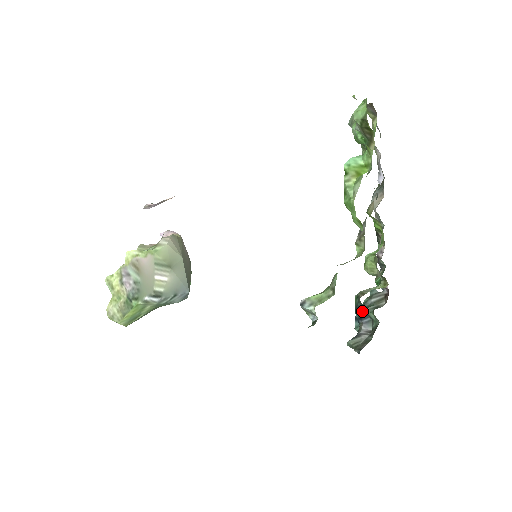
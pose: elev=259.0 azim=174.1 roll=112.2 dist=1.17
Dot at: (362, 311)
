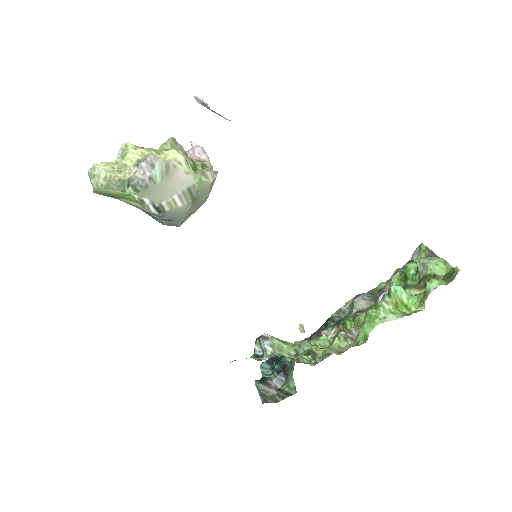
Dot at: (286, 370)
